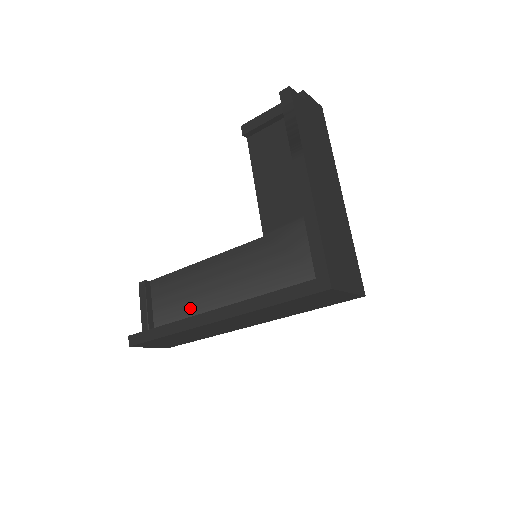
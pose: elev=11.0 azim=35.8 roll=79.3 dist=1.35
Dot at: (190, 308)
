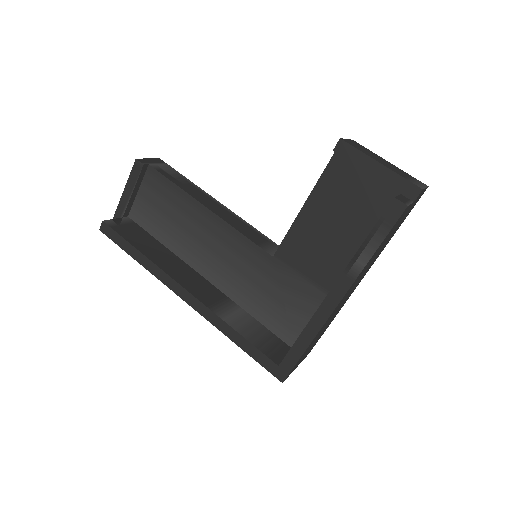
Dot at: (172, 233)
